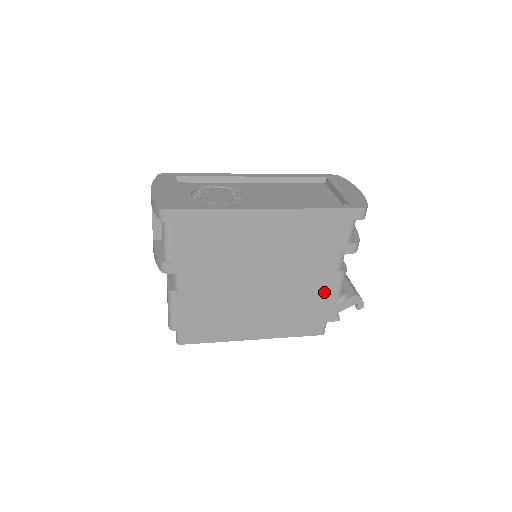
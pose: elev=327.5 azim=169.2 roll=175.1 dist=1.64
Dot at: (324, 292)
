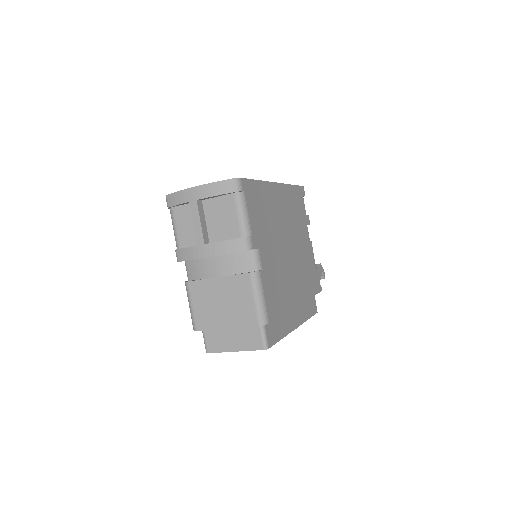
Dot at: (311, 262)
